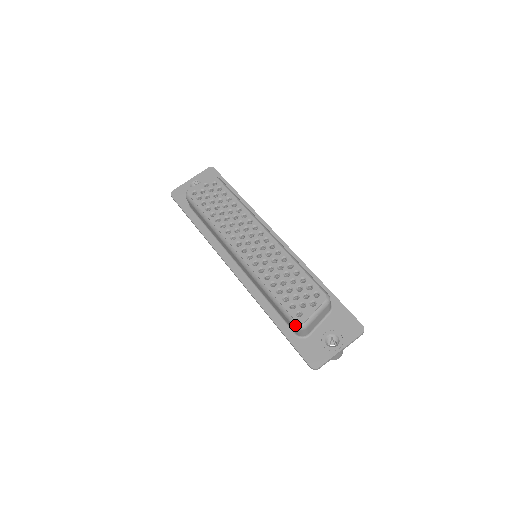
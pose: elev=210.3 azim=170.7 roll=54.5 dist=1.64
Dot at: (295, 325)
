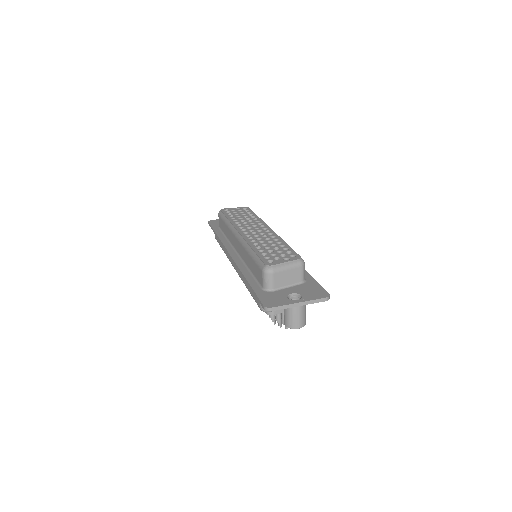
Dot at: (263, 268)
